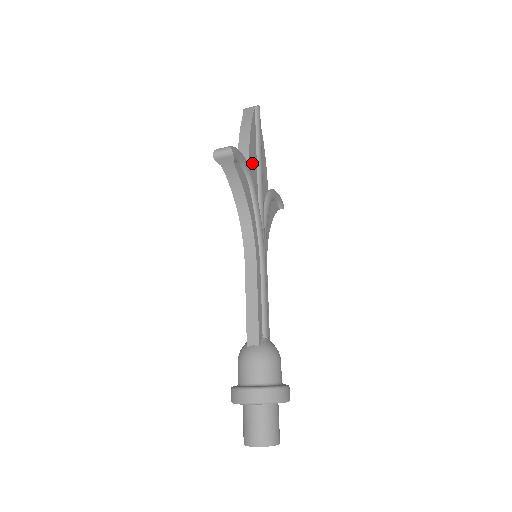
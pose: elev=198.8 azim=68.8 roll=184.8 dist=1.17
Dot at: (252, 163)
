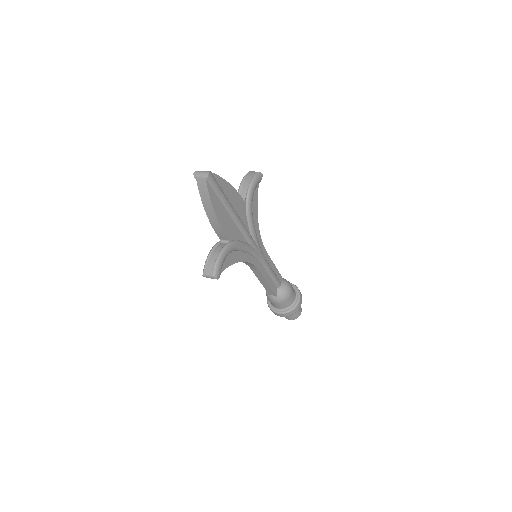
Dot at: (228, 229)
